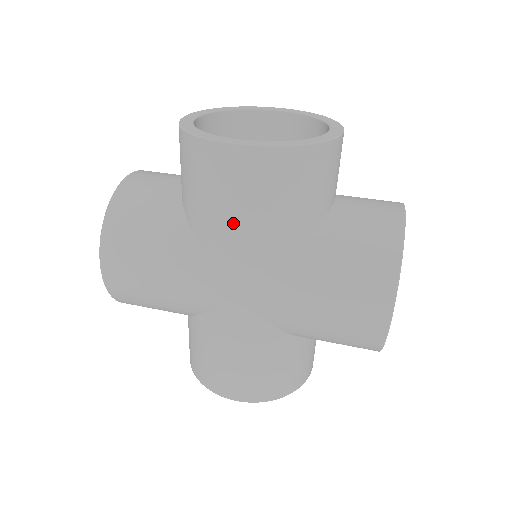
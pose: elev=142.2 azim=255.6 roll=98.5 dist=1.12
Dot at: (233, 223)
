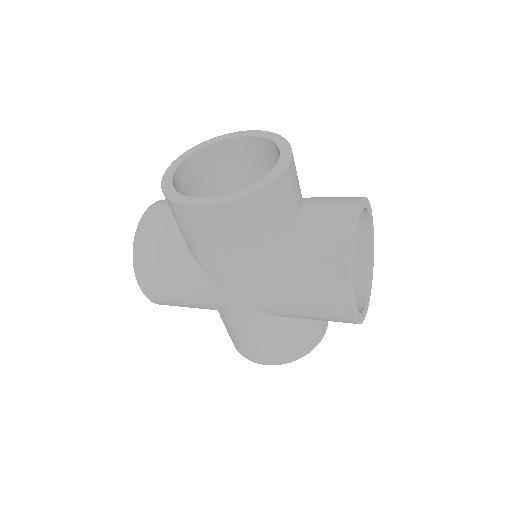
Dot at: (216, 255)
